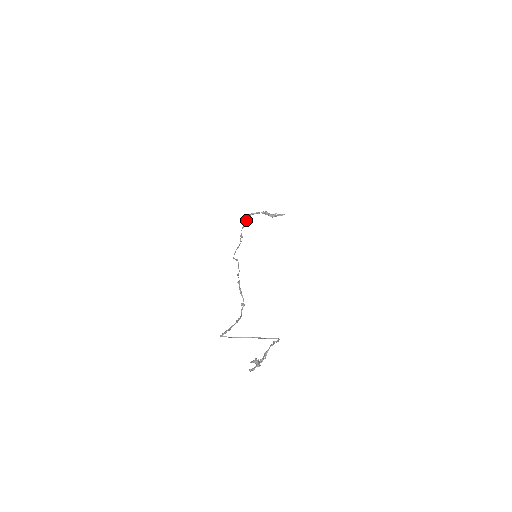
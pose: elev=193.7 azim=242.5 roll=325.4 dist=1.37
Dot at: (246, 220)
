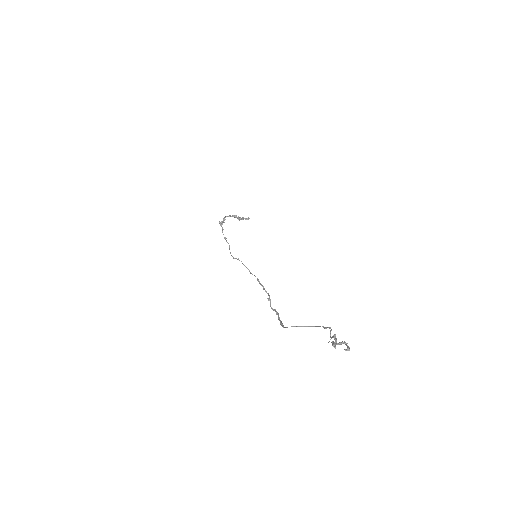
Dot at: occluded
